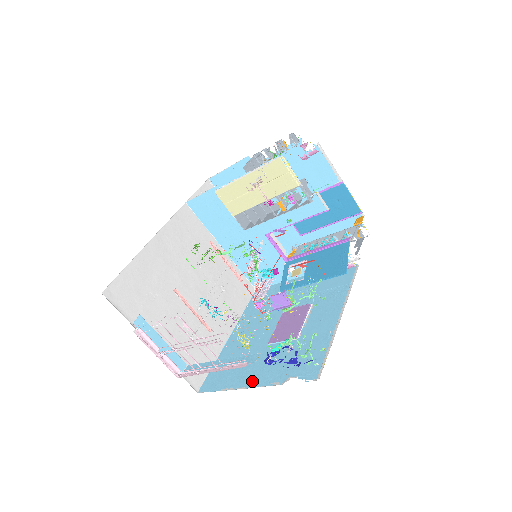
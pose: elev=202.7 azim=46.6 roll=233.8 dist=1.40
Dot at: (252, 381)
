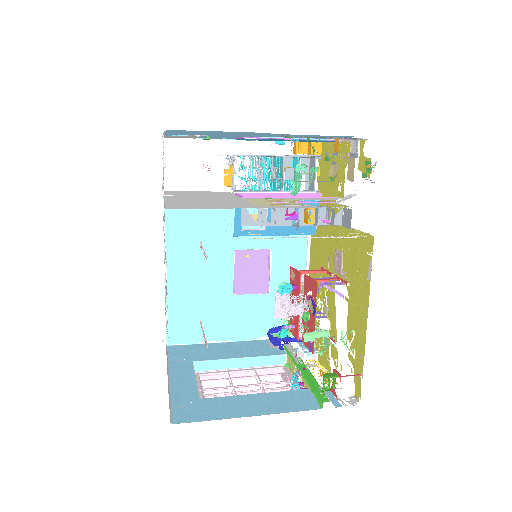
Dot at: (236, 335)
